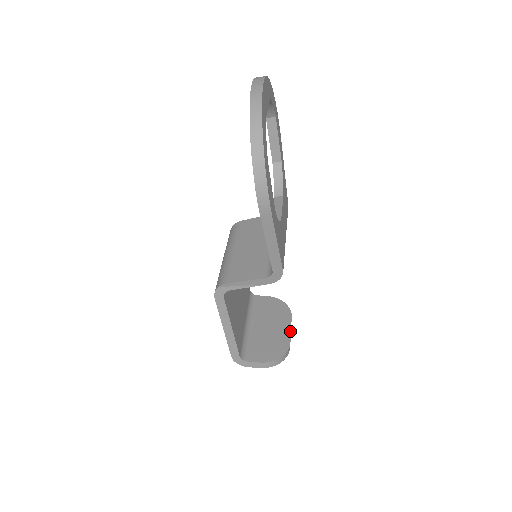
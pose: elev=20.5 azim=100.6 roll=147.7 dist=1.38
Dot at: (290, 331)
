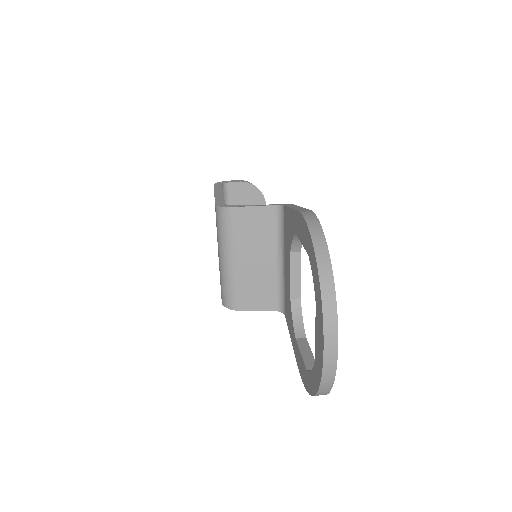
Dot at: occluded
